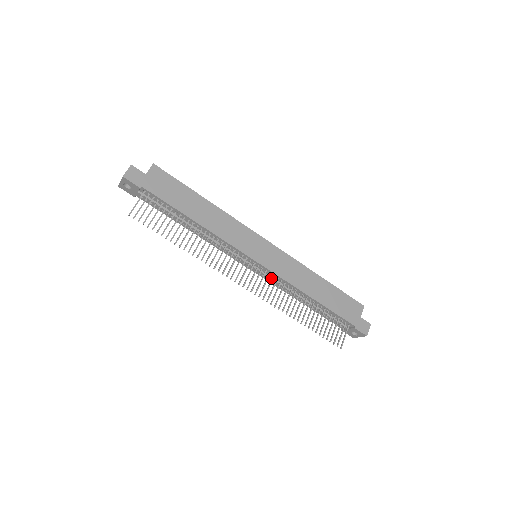
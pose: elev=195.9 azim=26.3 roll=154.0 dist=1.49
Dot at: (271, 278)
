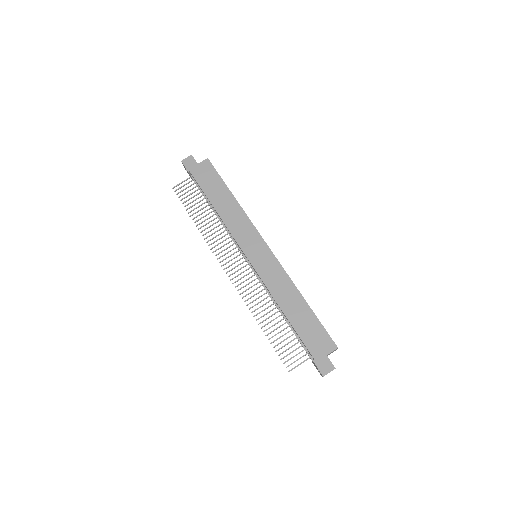
Dot at: (259, 279)
